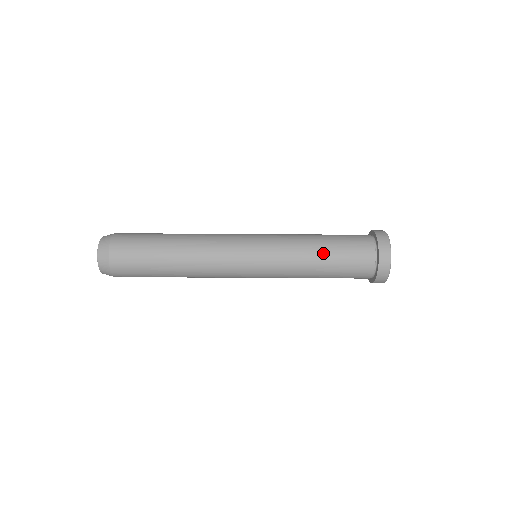
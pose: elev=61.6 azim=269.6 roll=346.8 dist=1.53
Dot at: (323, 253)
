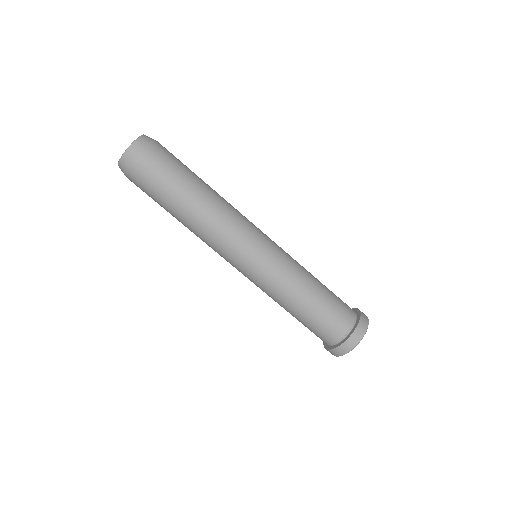
Dot at: (317, 291)
